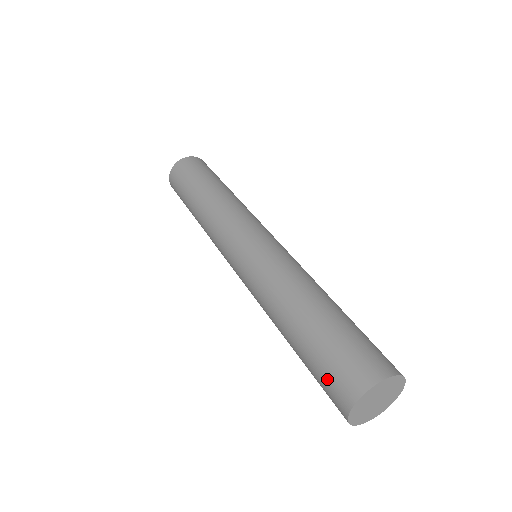
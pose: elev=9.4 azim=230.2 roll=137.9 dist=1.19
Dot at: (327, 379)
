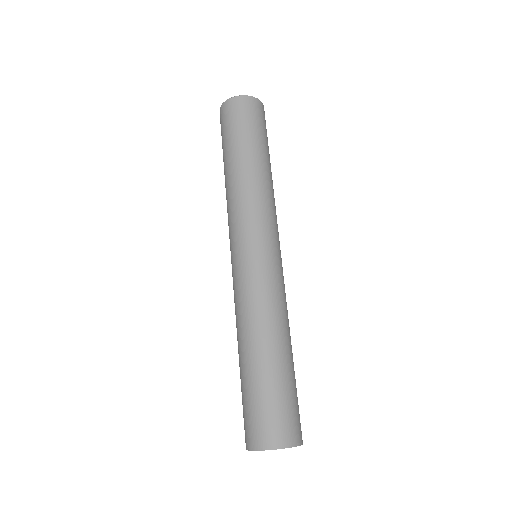
Dot at: (243, 417)
